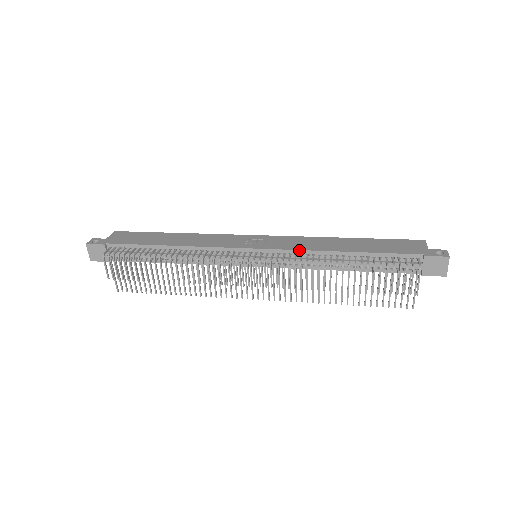
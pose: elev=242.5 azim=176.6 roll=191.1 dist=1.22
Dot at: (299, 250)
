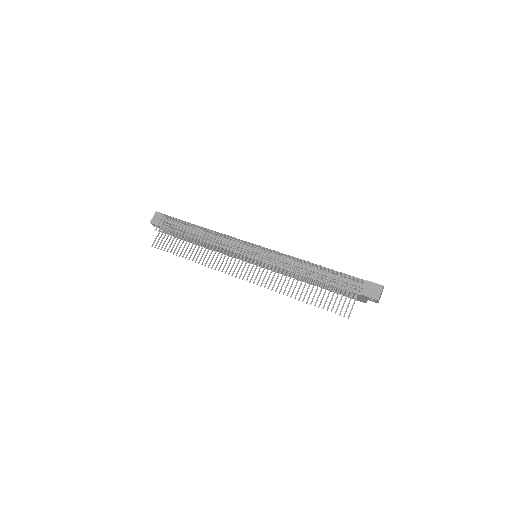
Dot at: (287, 255)
